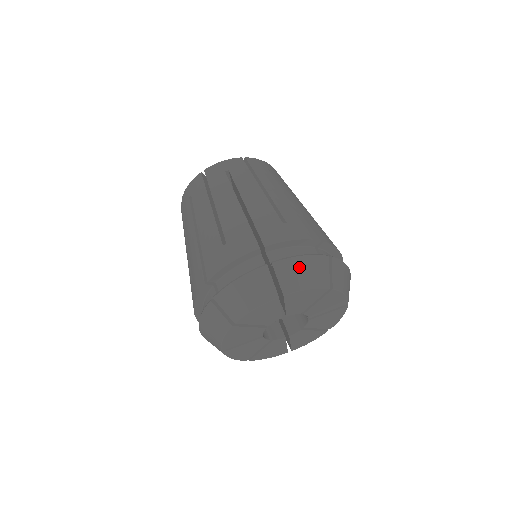
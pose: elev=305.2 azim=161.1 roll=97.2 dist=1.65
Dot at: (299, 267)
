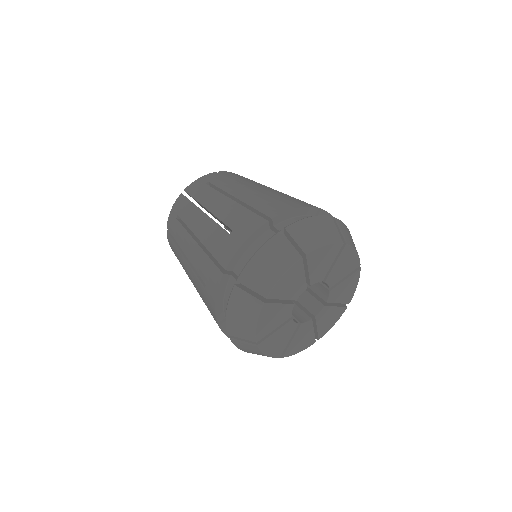
Dot at: (260, 265)
